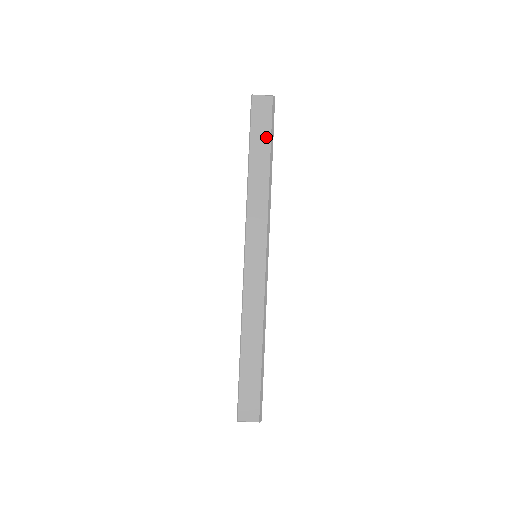
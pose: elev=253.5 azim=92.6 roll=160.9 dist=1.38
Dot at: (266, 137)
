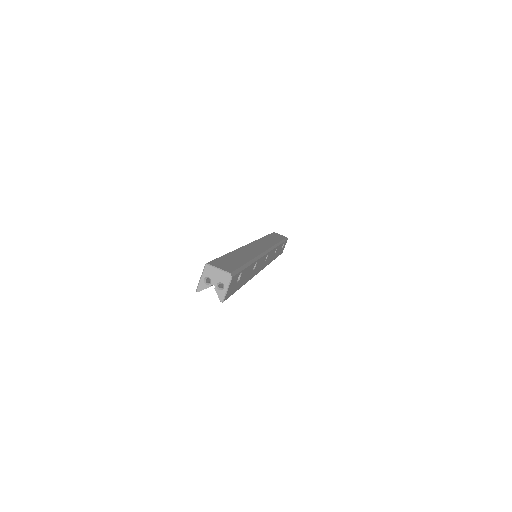
Dot at: (279, 238)
